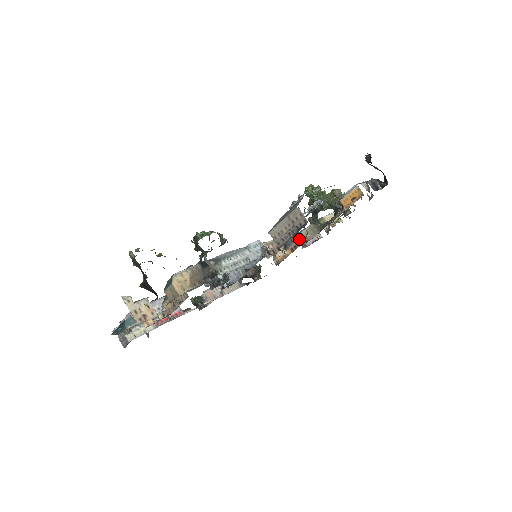
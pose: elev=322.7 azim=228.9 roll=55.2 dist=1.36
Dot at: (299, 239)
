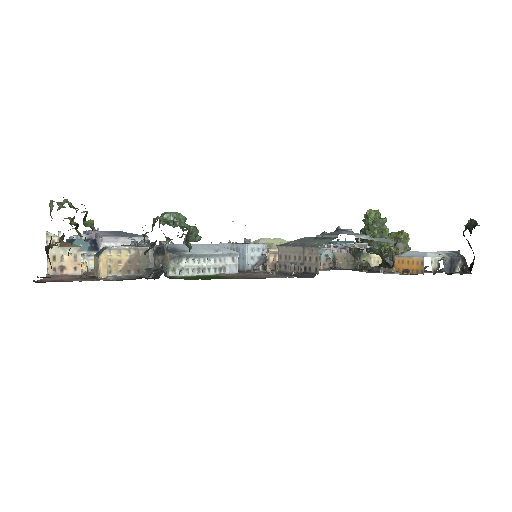
Dot at: (327, 260)
